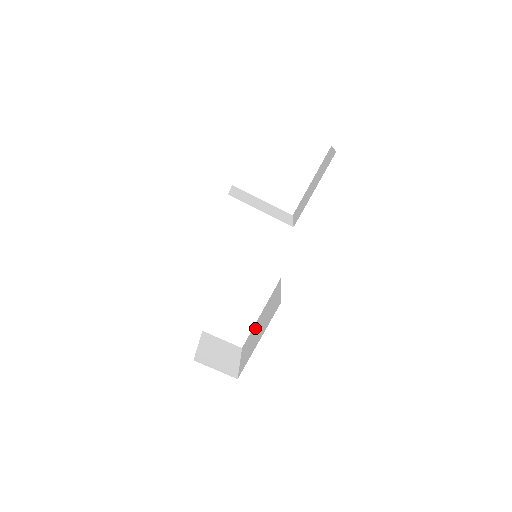
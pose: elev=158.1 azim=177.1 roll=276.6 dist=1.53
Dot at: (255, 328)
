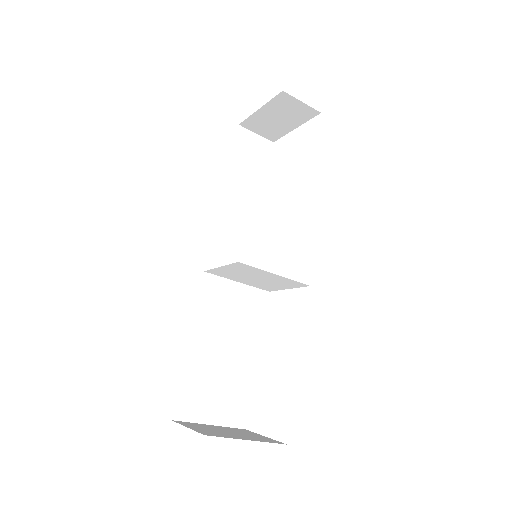
Dot at: occluded
